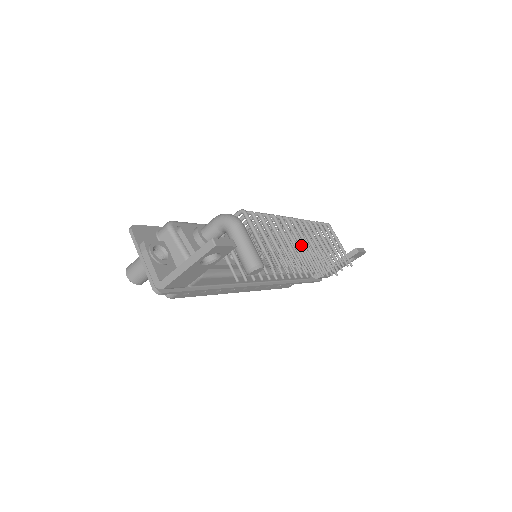
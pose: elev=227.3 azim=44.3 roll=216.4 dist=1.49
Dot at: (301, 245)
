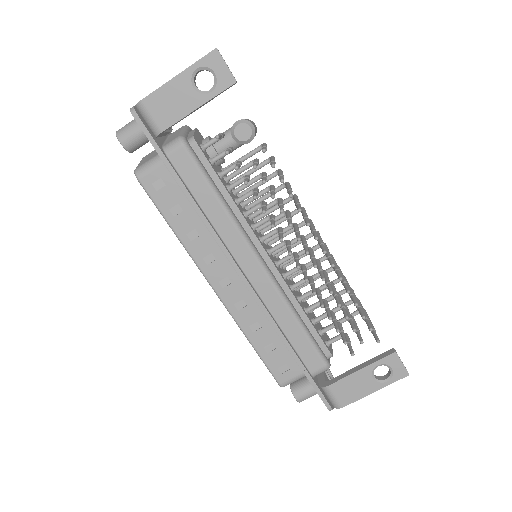
Dot at: (313, 228)
